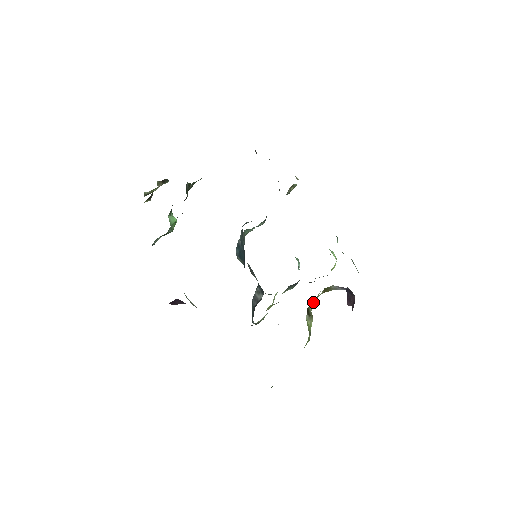
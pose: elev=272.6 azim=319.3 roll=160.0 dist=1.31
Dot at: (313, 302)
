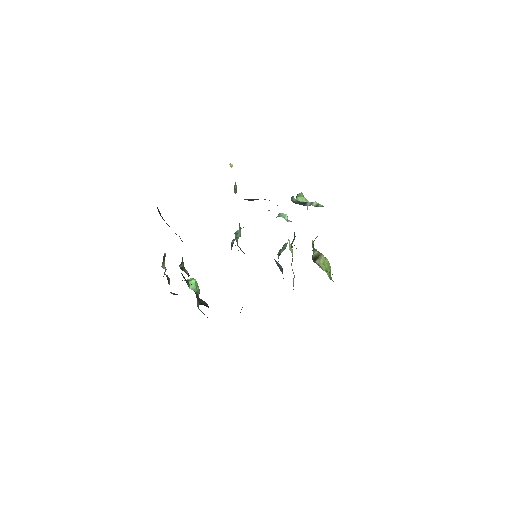
Dot at: (312, 256)
